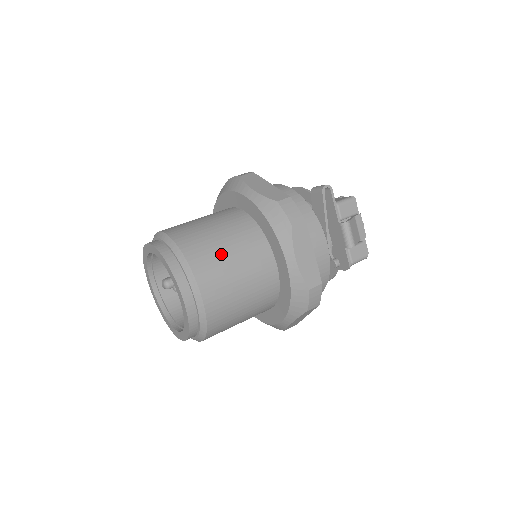
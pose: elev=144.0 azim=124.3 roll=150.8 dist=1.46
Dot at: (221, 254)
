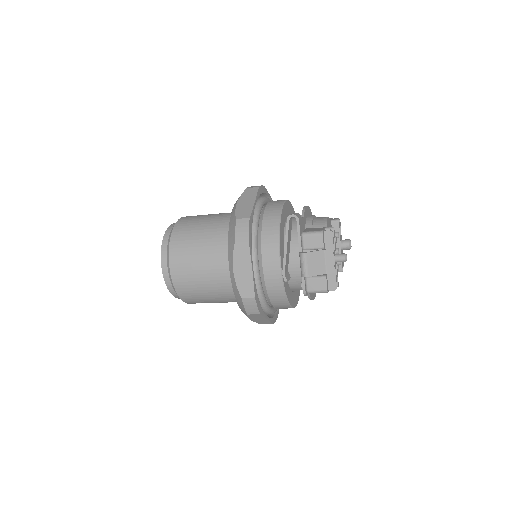
Dot at: (193, 247)
